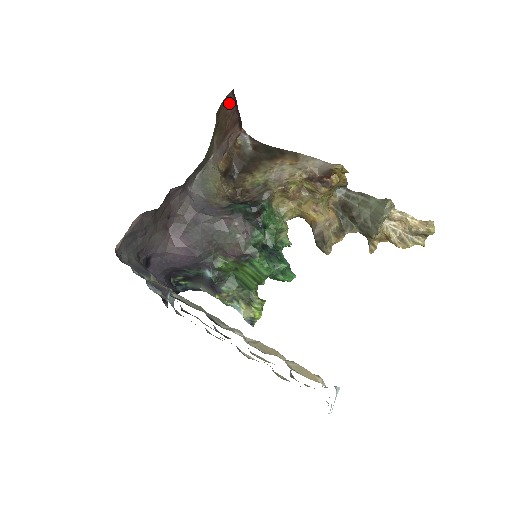
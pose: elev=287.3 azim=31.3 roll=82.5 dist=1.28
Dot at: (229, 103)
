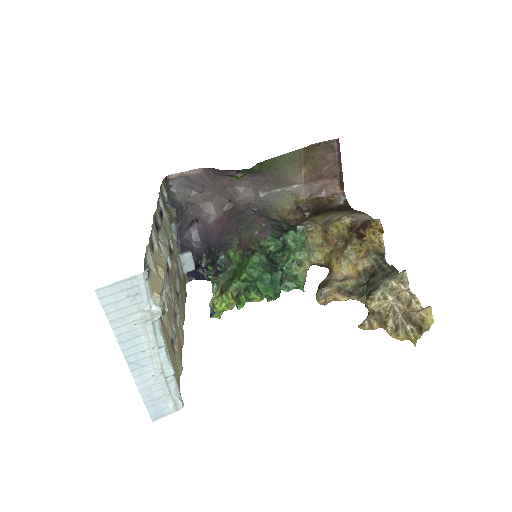
Dot at: (331, 150)
